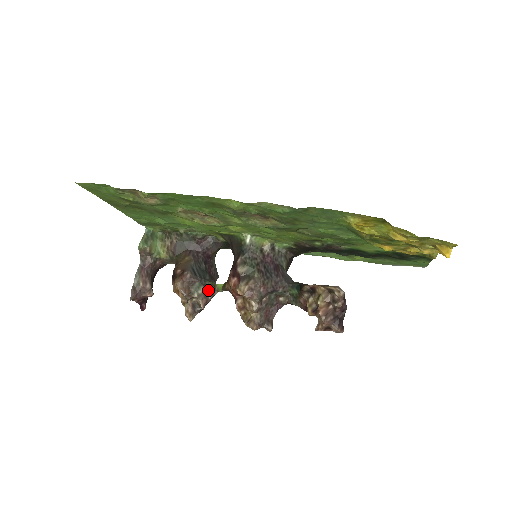
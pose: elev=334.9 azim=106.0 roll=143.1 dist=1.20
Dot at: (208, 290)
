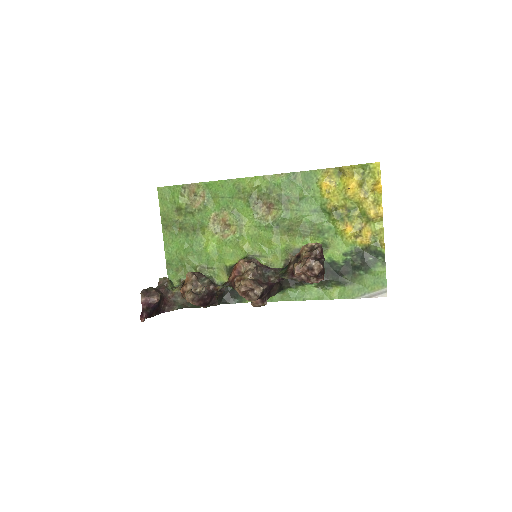
Dot at: (212, 282)
